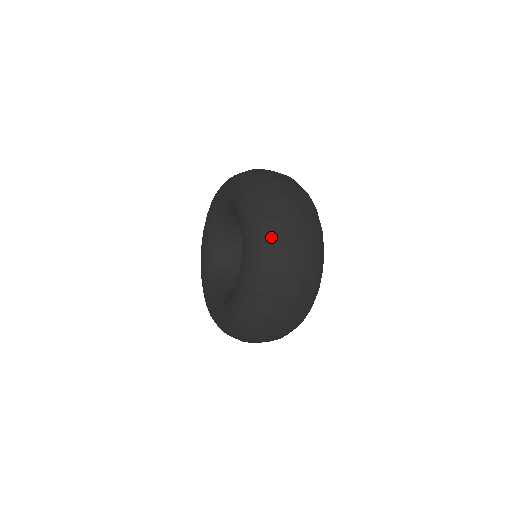
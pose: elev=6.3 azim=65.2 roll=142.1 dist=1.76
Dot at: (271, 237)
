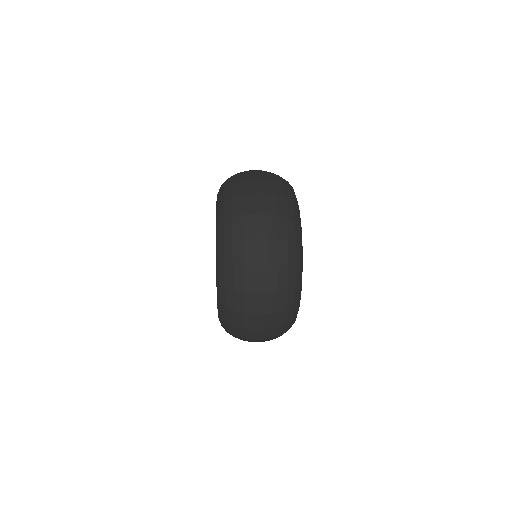
Dot at: (233, 258)
